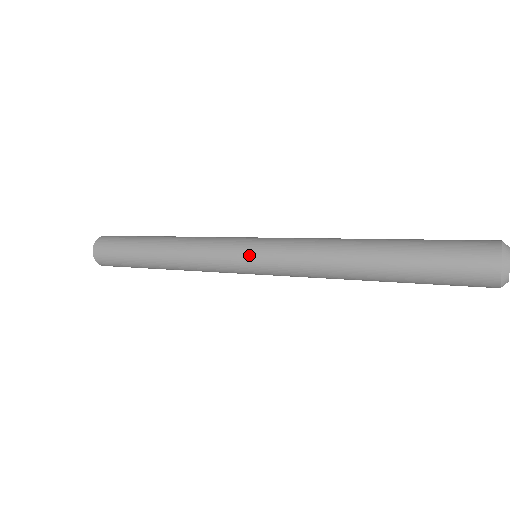
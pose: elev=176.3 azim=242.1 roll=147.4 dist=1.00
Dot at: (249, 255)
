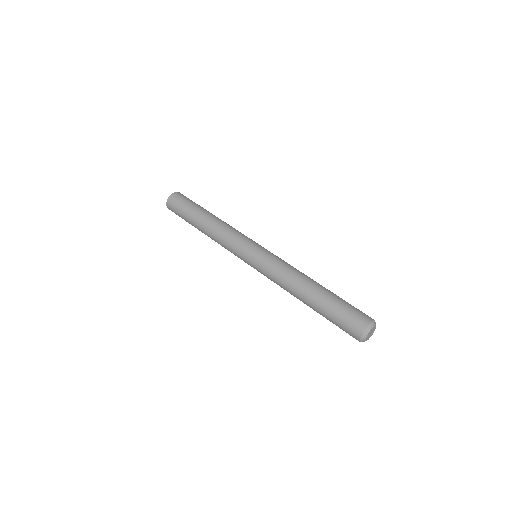
Dot at: (250, 259)
